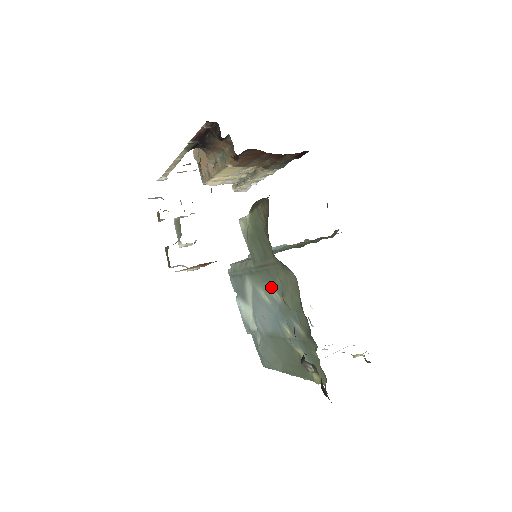
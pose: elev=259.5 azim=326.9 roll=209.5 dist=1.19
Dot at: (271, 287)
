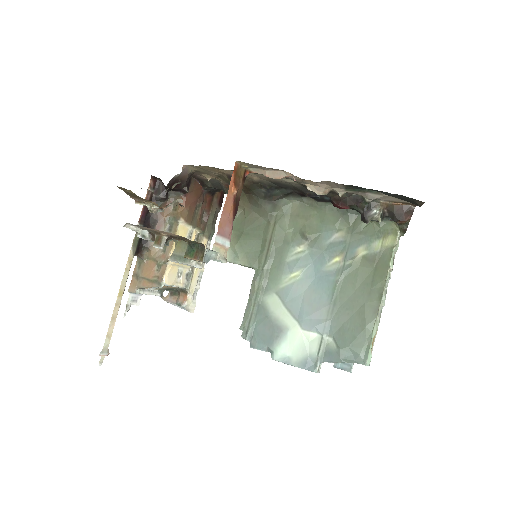
Dot at: (290, 254)
